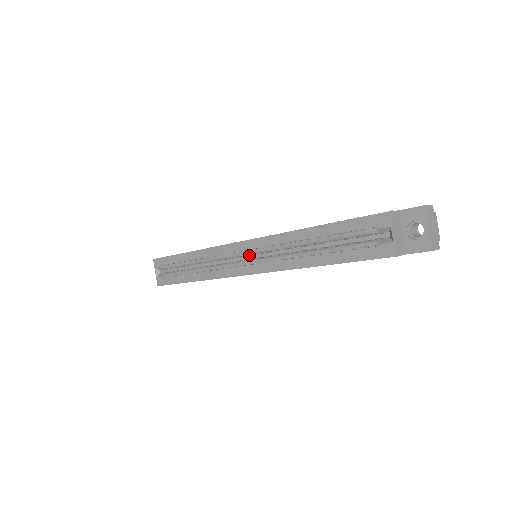
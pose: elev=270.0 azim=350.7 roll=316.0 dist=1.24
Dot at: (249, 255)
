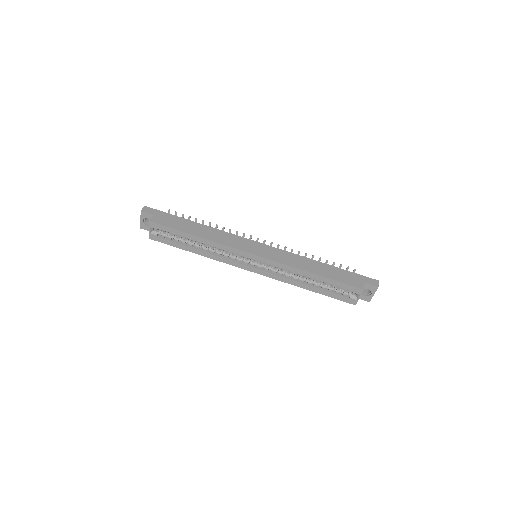
Dot at: occluded
